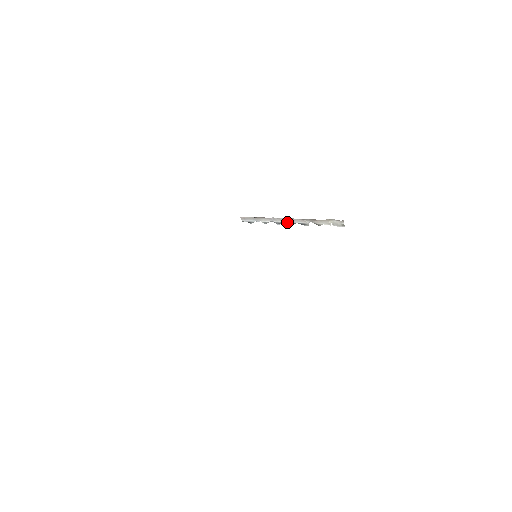
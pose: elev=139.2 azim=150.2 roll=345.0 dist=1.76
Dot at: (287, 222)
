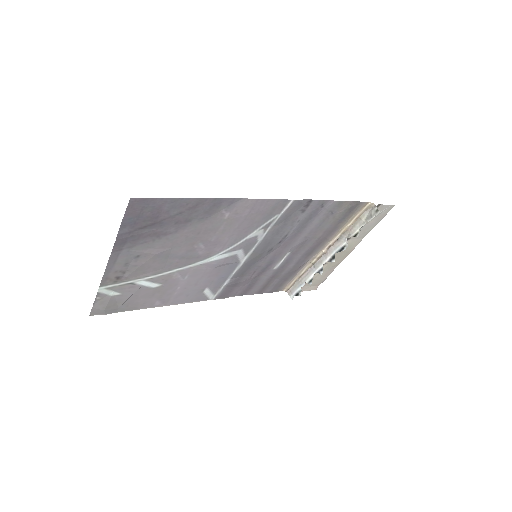
Dot at: (327, 260)
